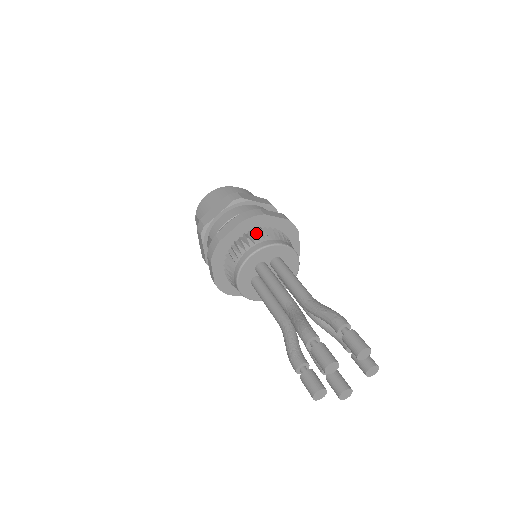
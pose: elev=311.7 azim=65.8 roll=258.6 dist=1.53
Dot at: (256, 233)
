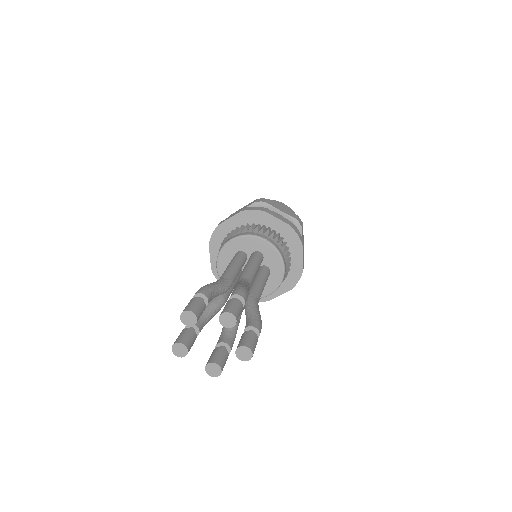
Dot at: (251, 226)
